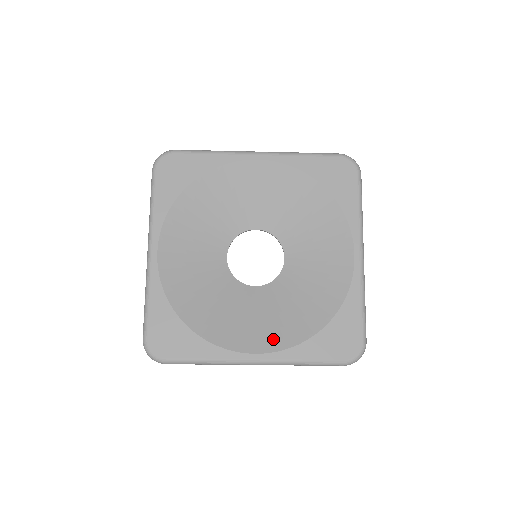
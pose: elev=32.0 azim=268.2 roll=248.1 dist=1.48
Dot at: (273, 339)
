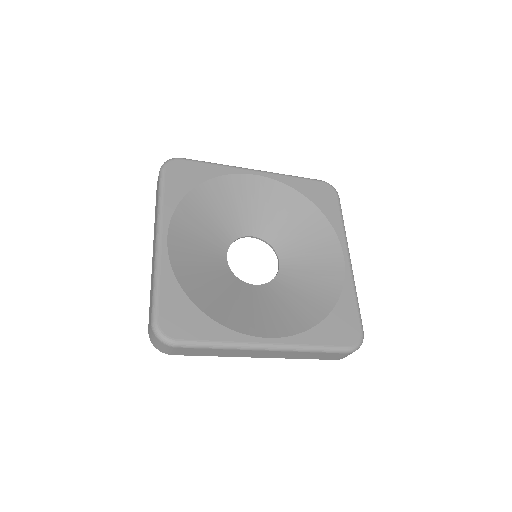
Dot at: (281, 326)
